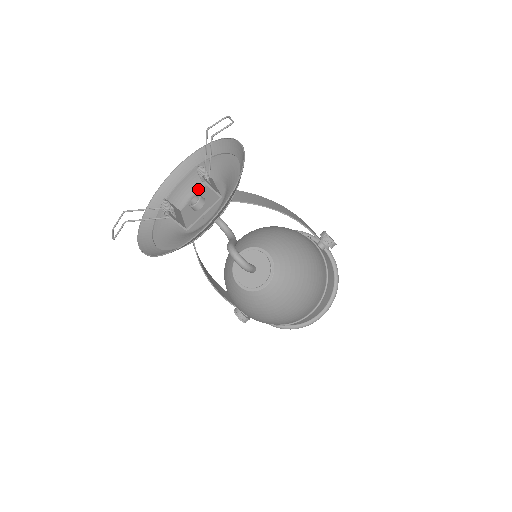
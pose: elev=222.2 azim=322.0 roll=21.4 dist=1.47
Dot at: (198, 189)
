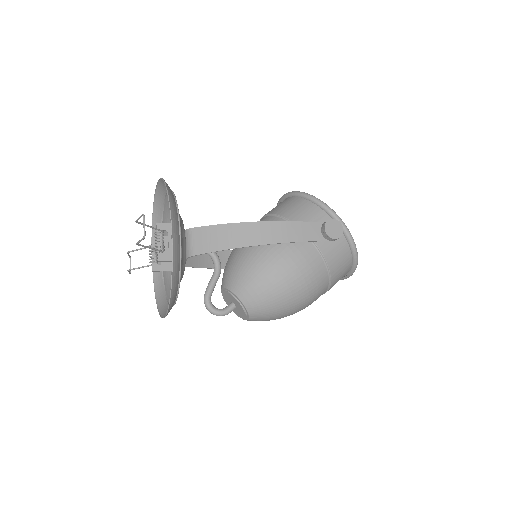
Dot at: occluded
